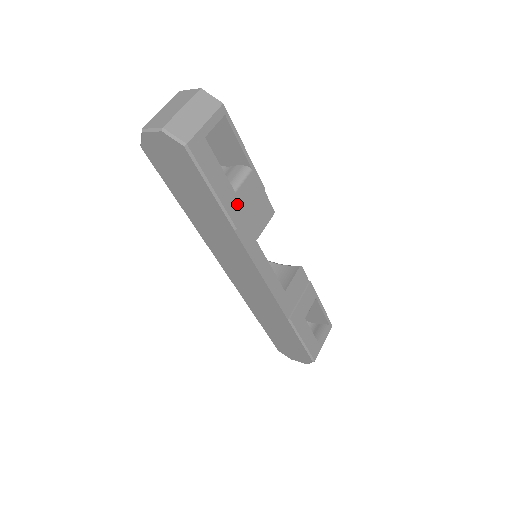
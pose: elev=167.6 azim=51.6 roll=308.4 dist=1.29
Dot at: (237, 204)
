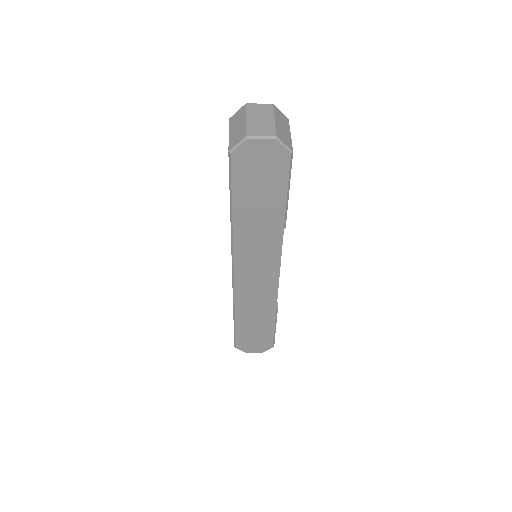
Dot at: occluded
